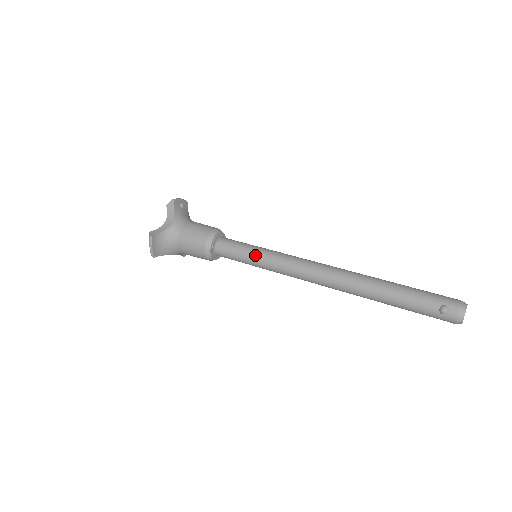
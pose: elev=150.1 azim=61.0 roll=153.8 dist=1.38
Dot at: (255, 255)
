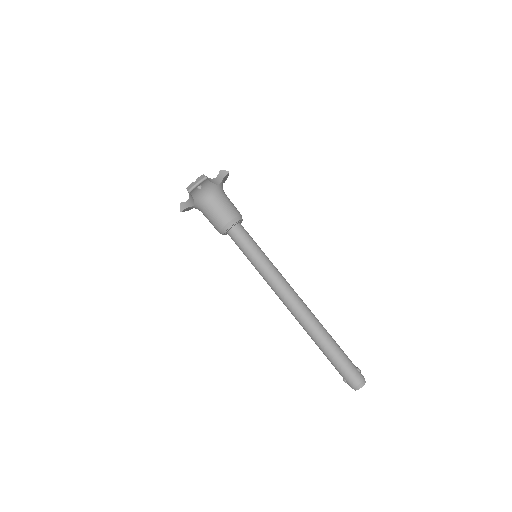
Dot at: (251, 263)
